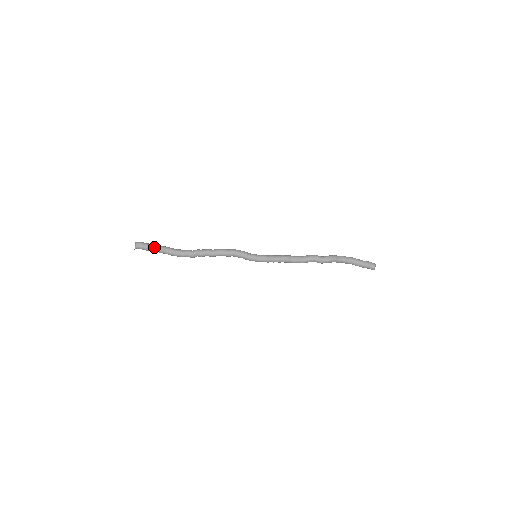
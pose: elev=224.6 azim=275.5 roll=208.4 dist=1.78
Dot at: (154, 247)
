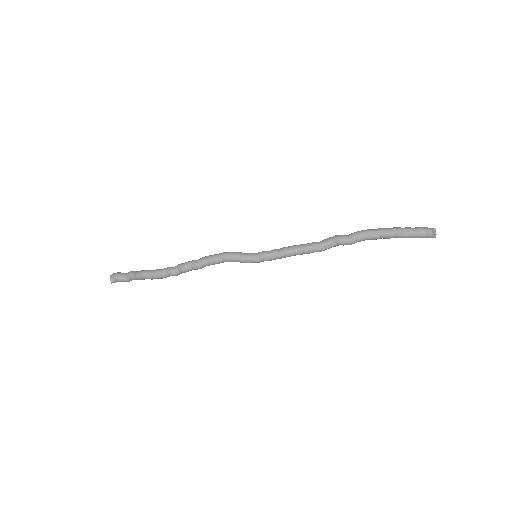
Dot at: (131, 274)
